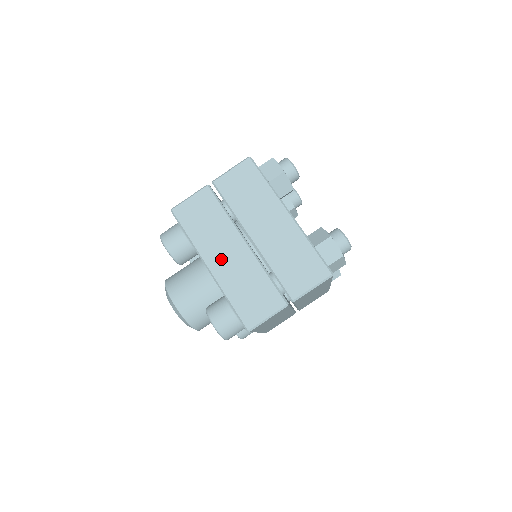
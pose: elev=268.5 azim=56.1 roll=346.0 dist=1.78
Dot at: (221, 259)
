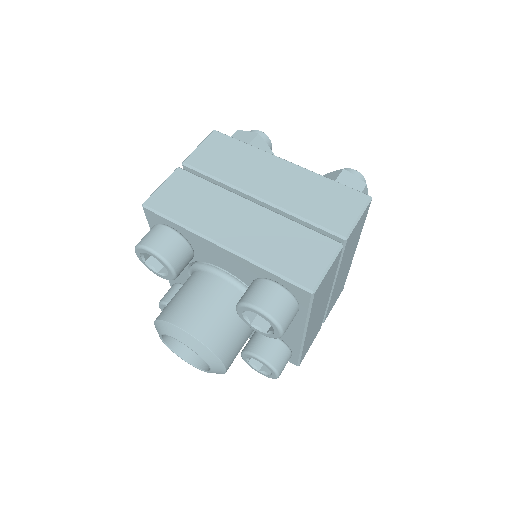
Dot at: (234, 229)
